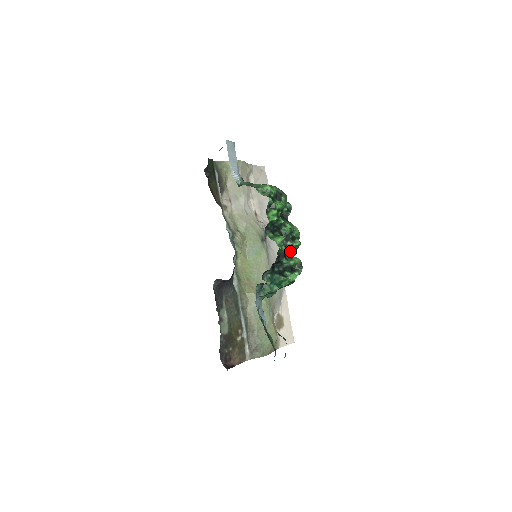
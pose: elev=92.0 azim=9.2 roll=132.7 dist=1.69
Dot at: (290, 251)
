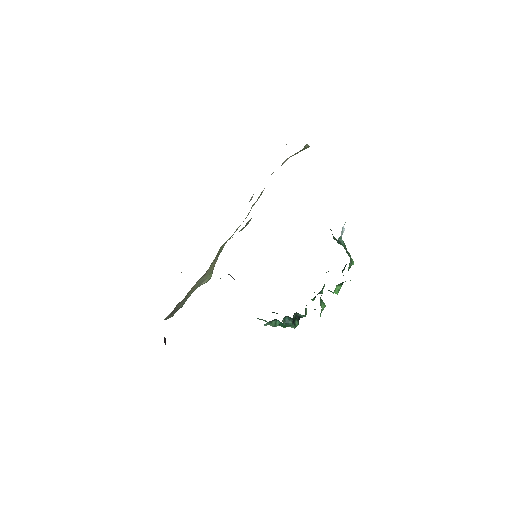
Dot at: occluded
